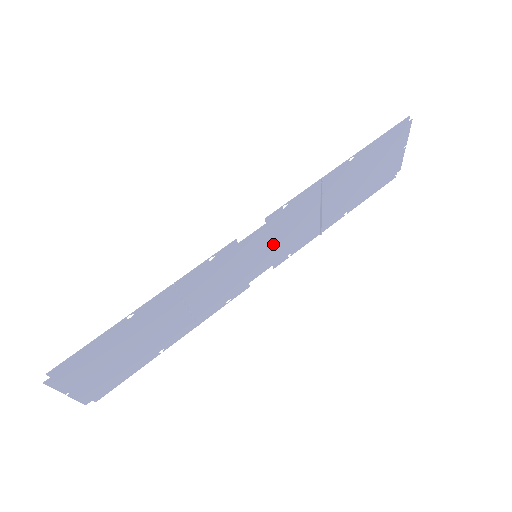
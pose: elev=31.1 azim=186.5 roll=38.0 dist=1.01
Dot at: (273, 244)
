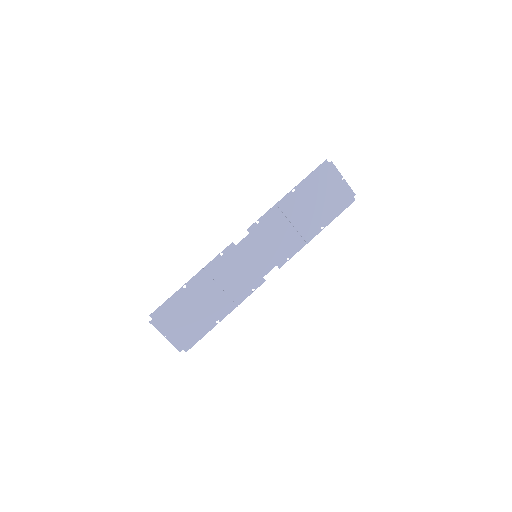
Dot at: (266, 248)
